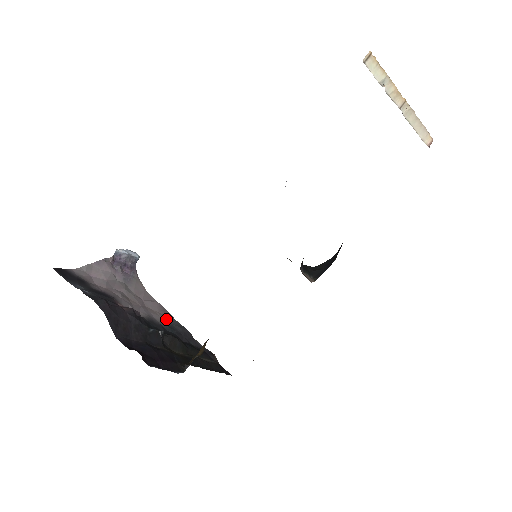
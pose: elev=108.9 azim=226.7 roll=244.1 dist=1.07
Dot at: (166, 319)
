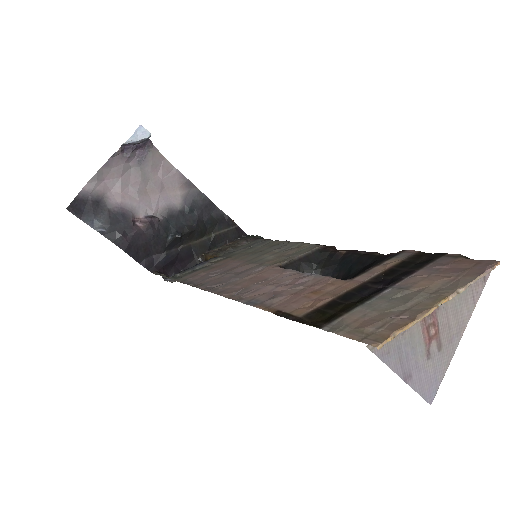
Dot at: (187, 194)
